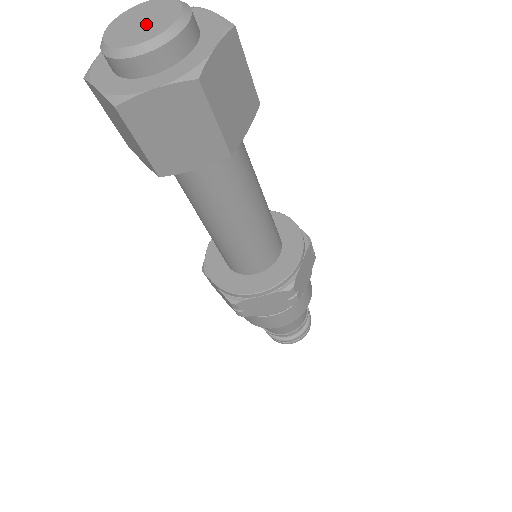
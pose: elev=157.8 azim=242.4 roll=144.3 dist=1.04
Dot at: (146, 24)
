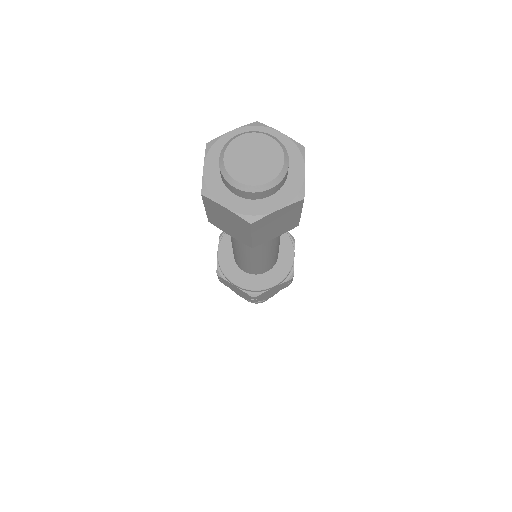
Dot at: (260, 162)
